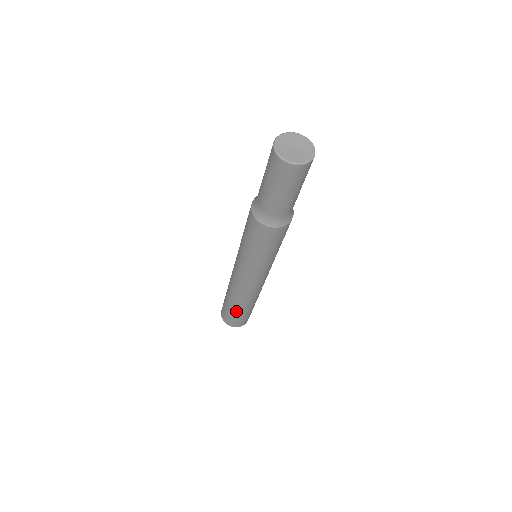
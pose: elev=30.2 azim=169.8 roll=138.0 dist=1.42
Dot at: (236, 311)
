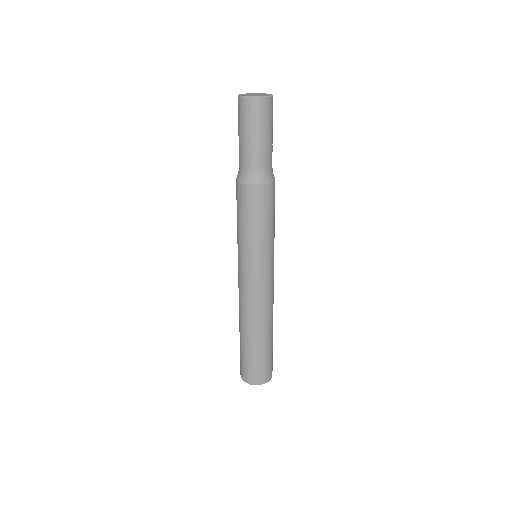
Dot at: (265, 347)
